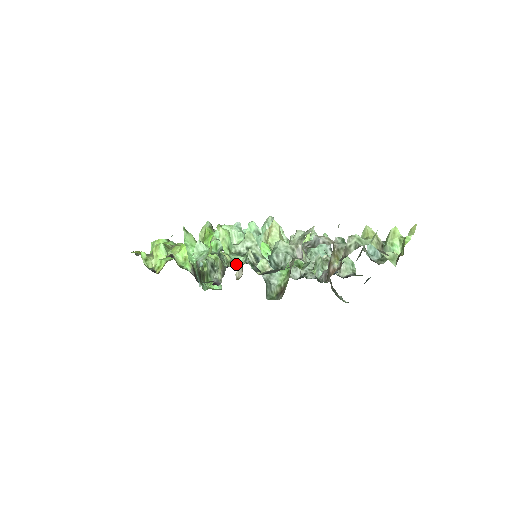
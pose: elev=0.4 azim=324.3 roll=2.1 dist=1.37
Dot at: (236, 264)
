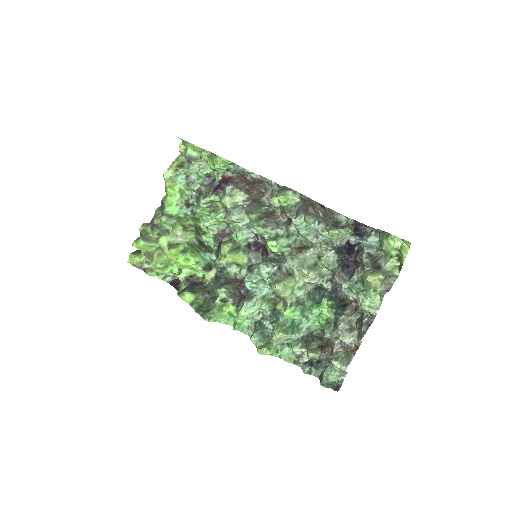
Dot at: (290, 356)
